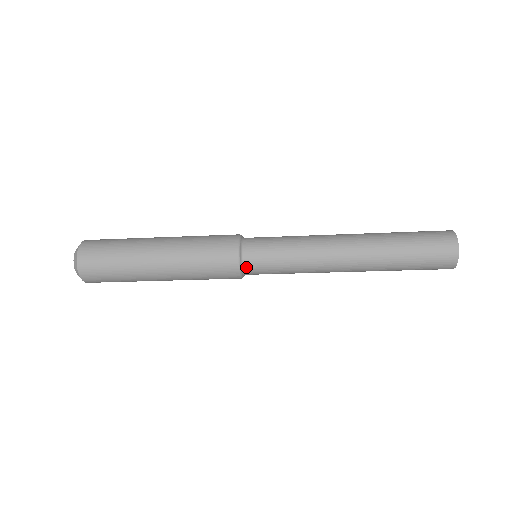
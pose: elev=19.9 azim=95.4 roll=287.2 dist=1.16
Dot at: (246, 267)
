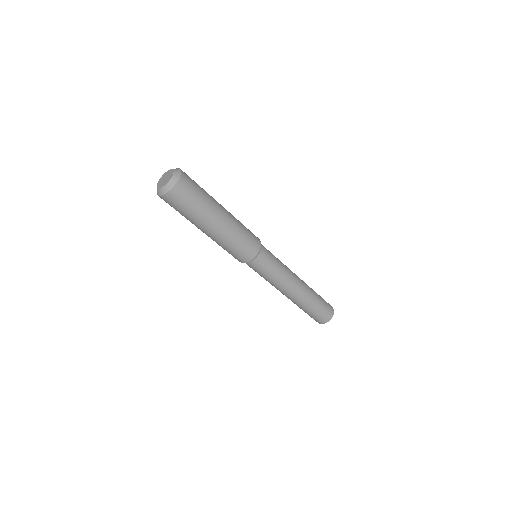
Dot at: (262, 247)
